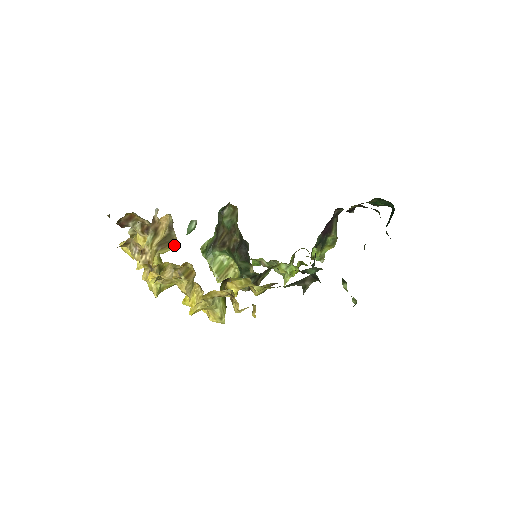
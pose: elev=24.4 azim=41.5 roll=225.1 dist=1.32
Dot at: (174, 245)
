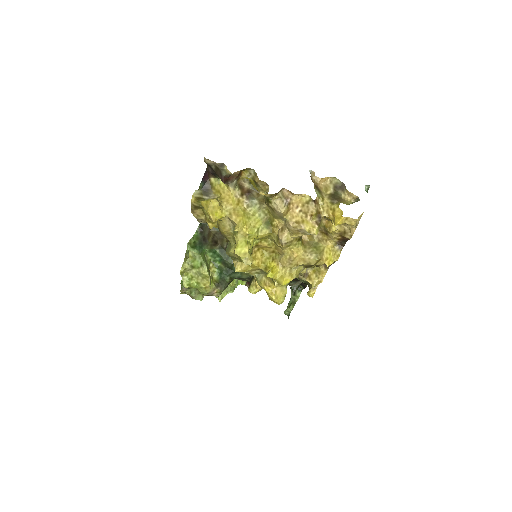
Dot at: (349, 201)
